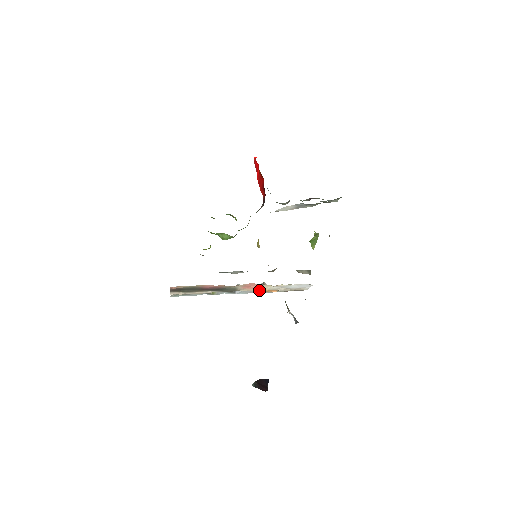
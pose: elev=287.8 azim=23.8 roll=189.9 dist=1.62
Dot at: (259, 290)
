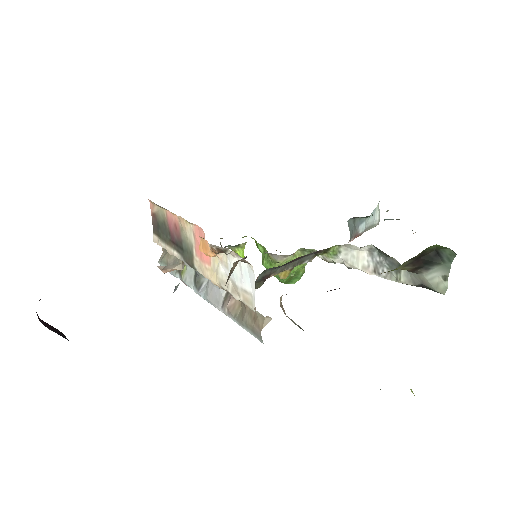
Dot at: (211, 277)
